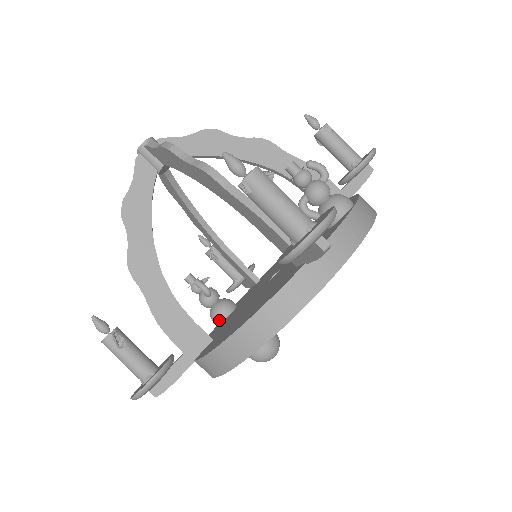
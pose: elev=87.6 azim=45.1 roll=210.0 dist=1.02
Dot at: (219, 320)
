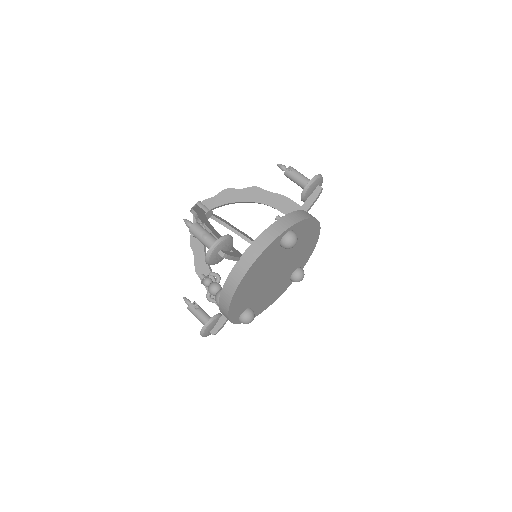
Dot at: occluded
